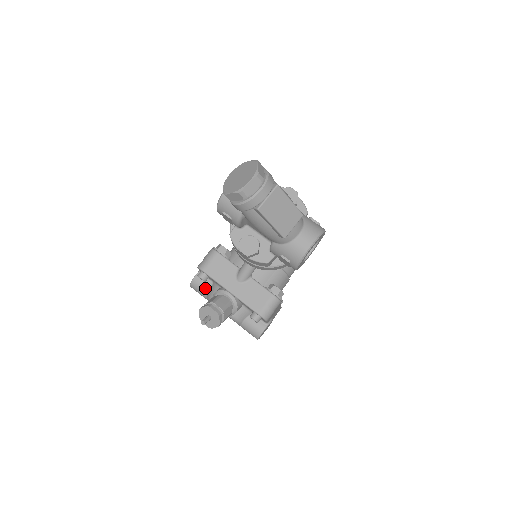
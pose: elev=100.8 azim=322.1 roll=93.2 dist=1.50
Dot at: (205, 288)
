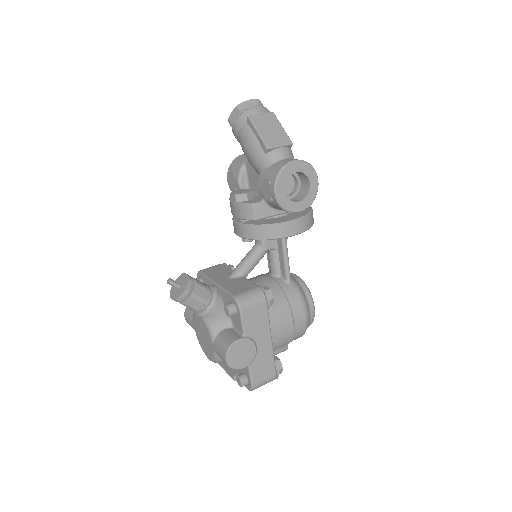
Dot at: occluded
